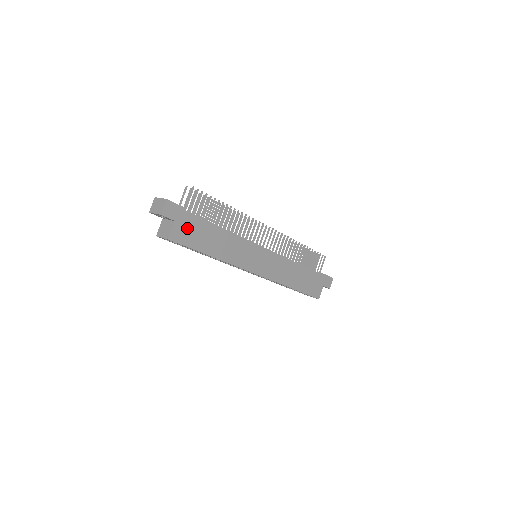
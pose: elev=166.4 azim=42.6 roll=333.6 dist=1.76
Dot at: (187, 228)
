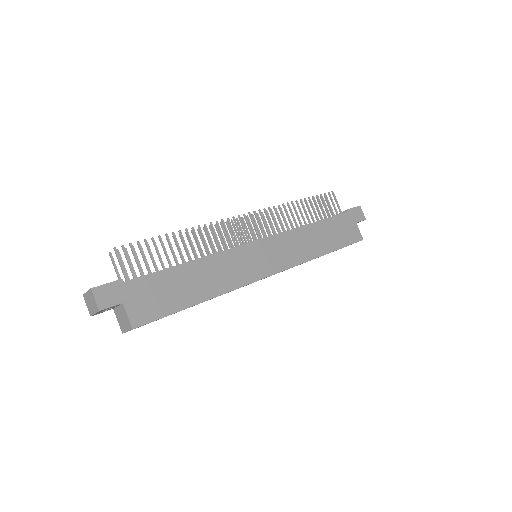
Dot at: (145, 298)
